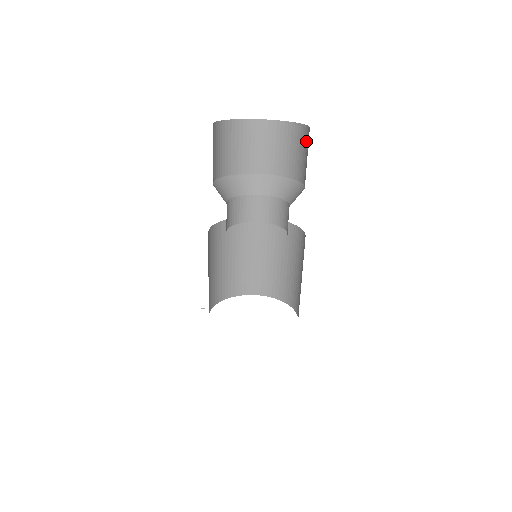
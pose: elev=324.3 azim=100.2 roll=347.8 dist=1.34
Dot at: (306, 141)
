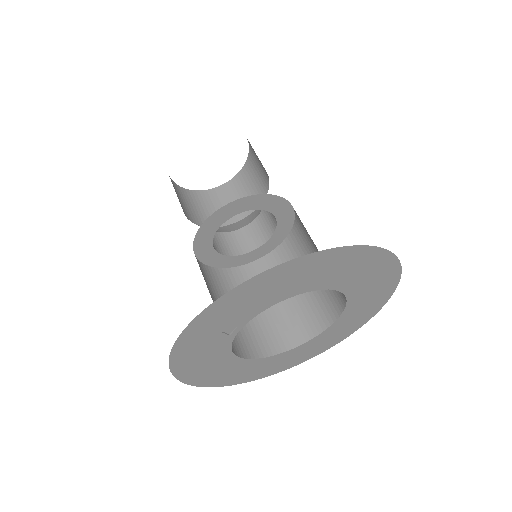
Dot at: (239, 184)
